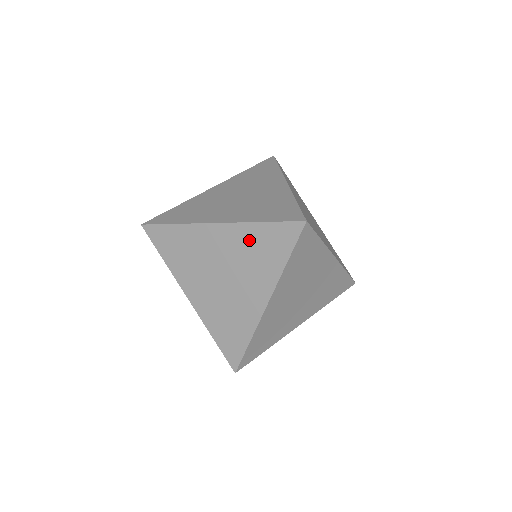
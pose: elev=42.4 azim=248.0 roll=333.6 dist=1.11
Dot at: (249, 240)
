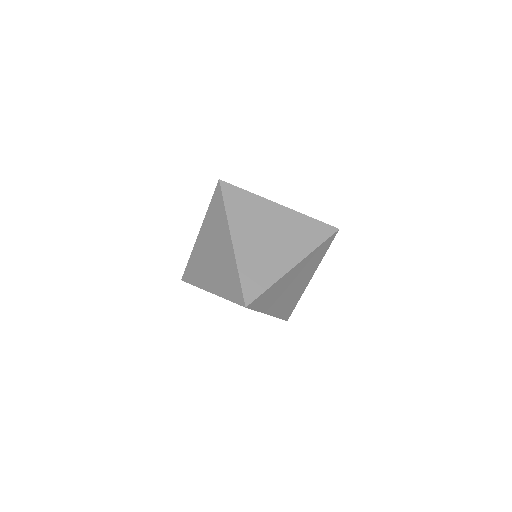
Dot at: (210, 221)
